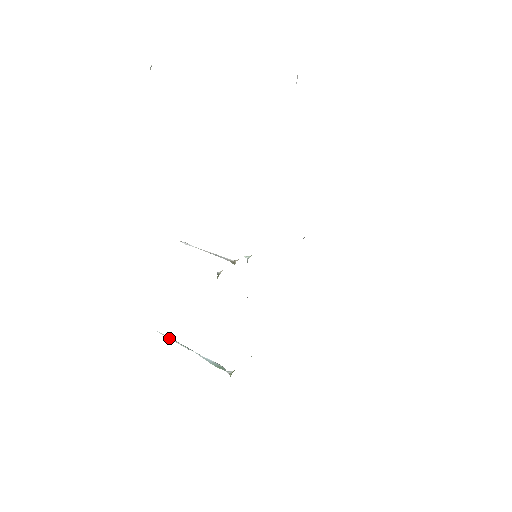
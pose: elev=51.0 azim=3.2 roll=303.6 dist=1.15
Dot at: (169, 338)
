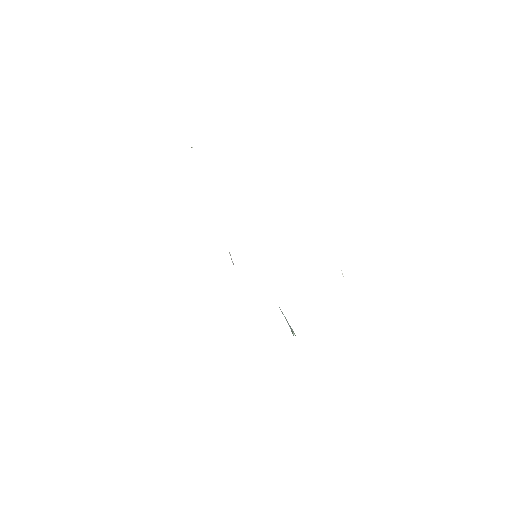
Dot at: (281, 311)
